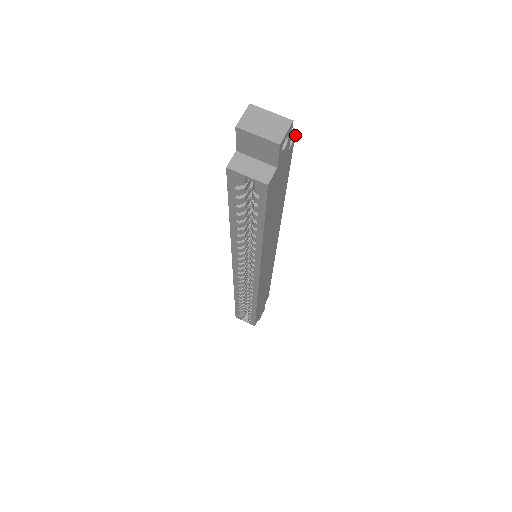
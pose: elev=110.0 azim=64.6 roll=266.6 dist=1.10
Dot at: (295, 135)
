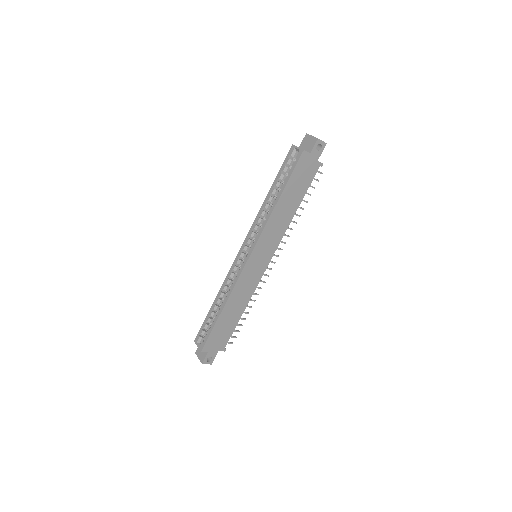
Dot at: occluded
